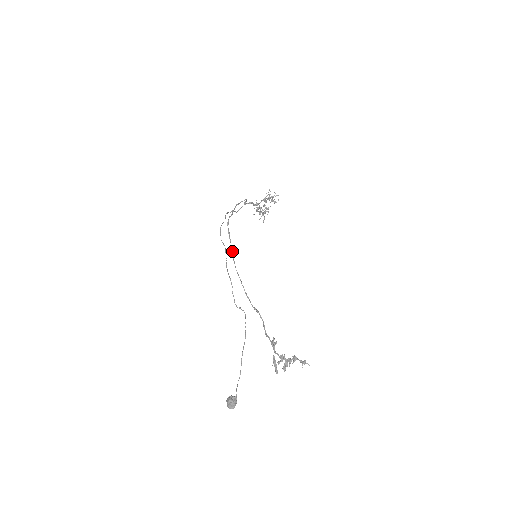
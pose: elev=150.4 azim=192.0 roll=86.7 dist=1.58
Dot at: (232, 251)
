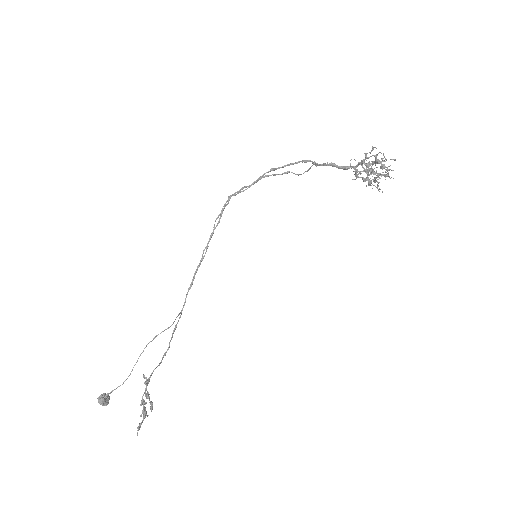
Dot at: (209, 240)
